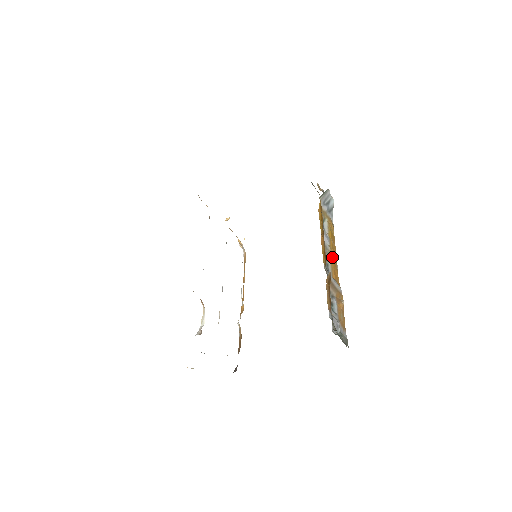
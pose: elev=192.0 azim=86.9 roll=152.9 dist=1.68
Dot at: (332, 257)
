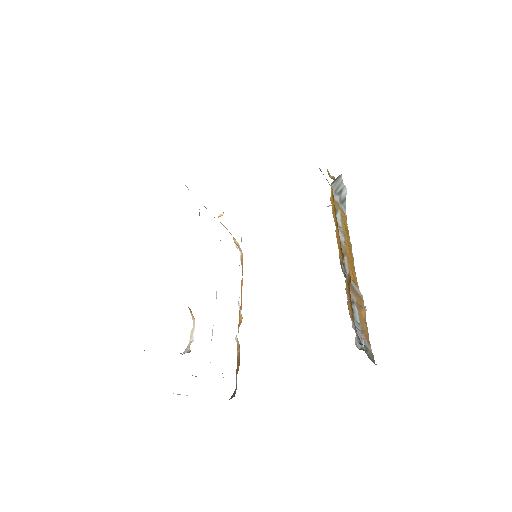
Dot at: (348, 255)
